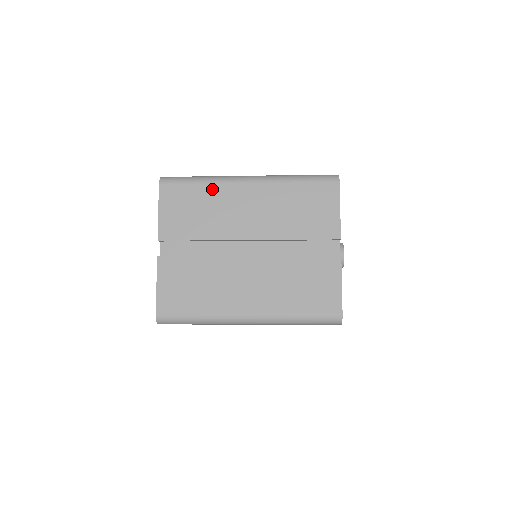
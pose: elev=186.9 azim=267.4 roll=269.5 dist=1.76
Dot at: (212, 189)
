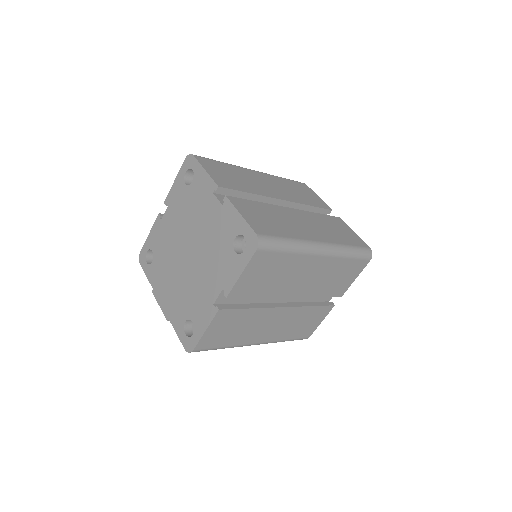
Dot at: (235, 168)
